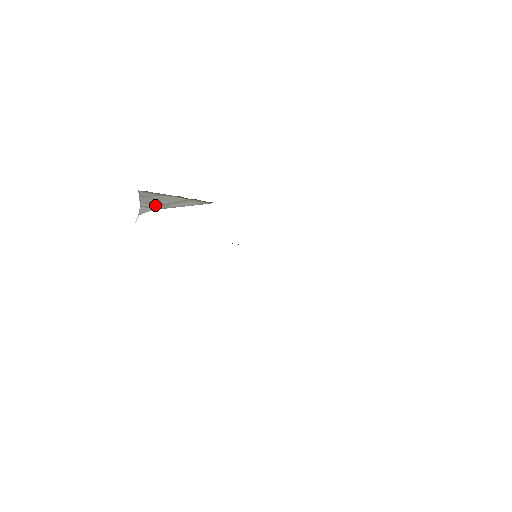
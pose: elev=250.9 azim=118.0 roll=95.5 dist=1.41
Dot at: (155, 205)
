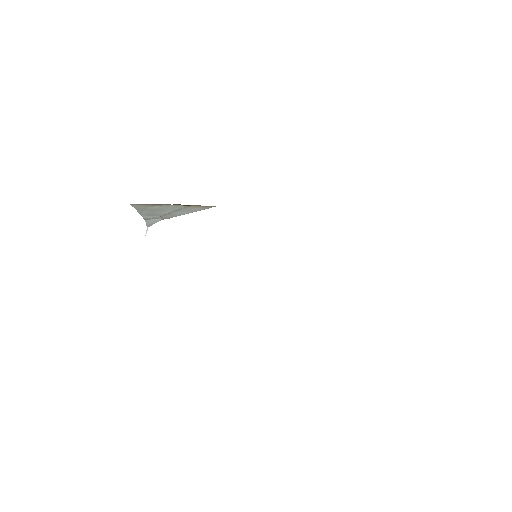
Dot at: (158, 216)
